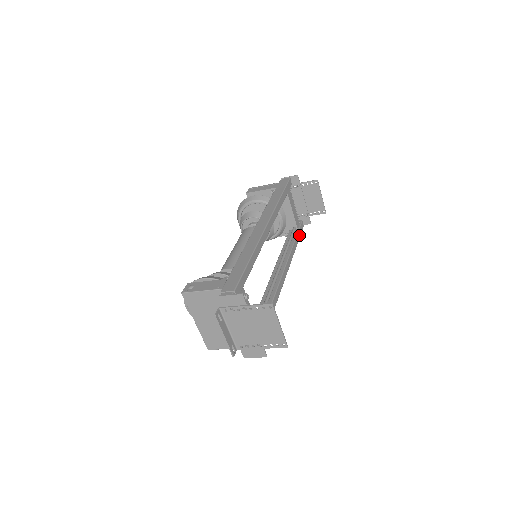
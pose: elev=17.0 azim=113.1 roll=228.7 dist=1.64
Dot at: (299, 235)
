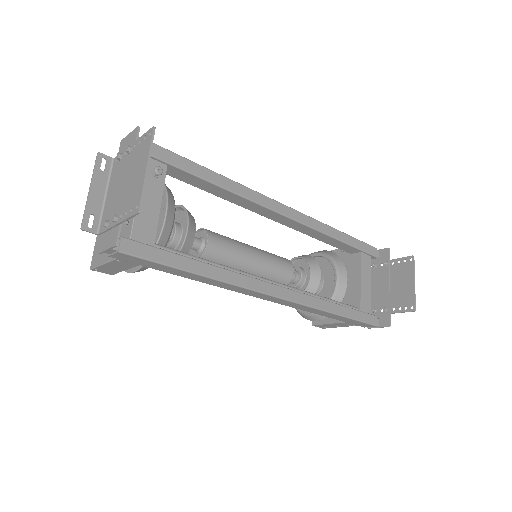
Dot at: (357, 316)
